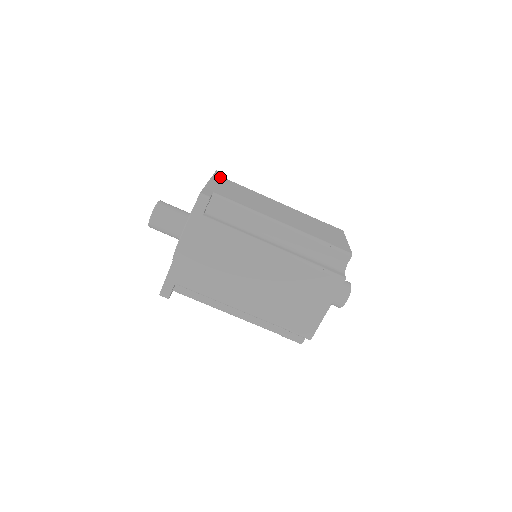
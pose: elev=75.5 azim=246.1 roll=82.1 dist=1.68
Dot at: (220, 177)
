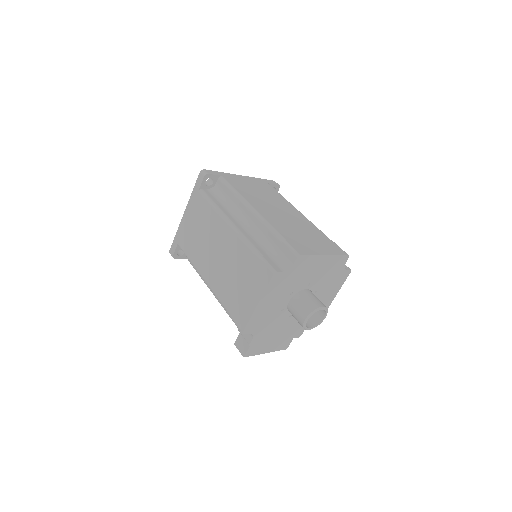
Dot at: occluded
